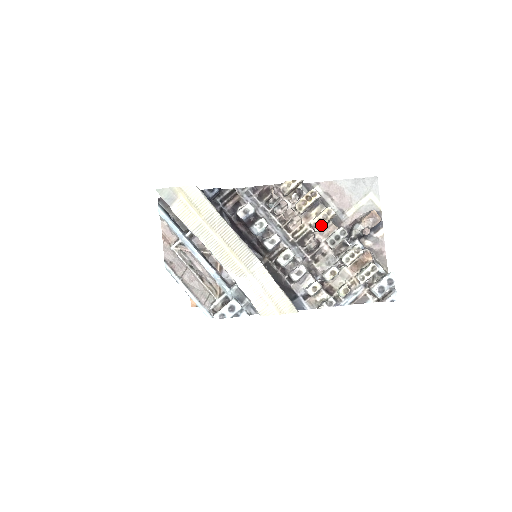
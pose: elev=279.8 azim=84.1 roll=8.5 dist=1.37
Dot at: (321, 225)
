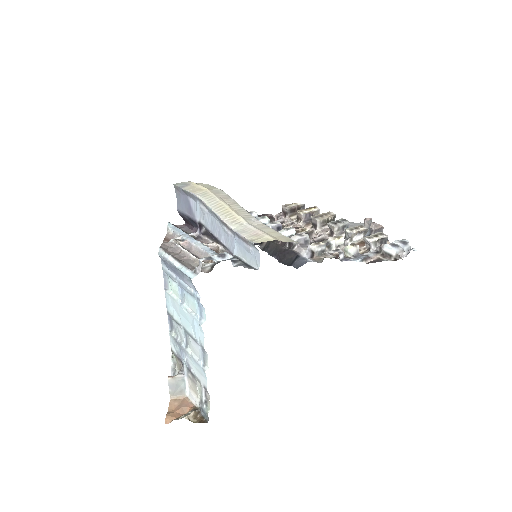
Dot at: (322, 218)
